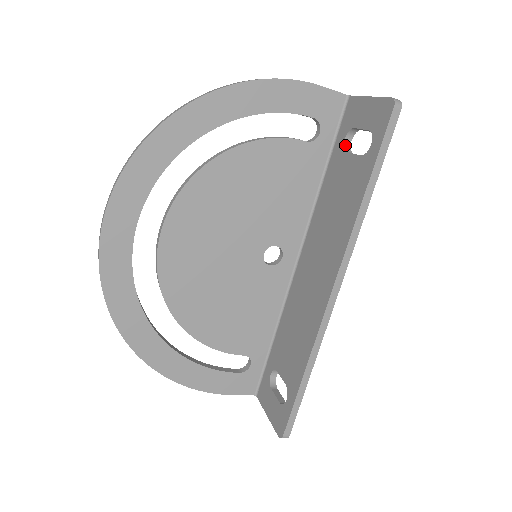
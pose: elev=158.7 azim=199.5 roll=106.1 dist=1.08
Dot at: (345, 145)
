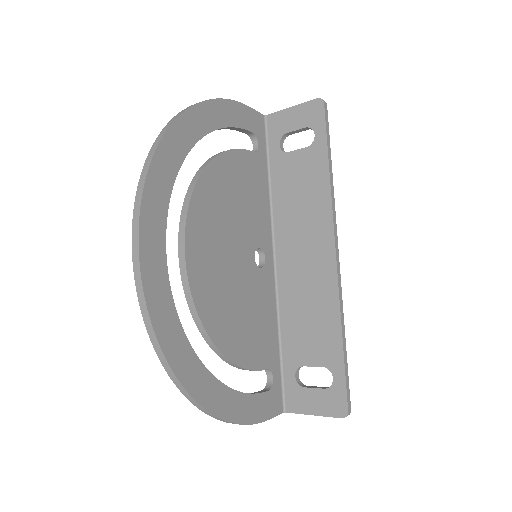
Dot at: (282, 149)
